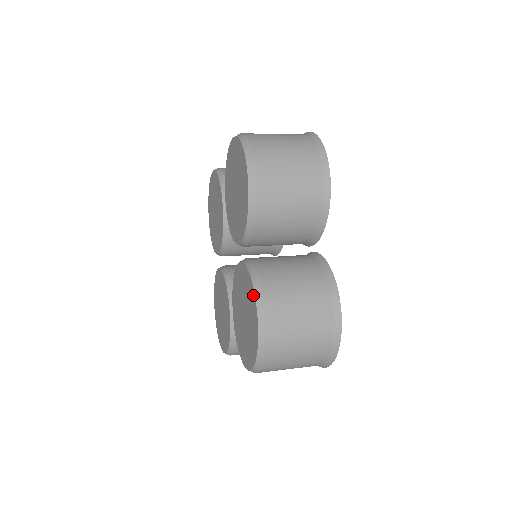
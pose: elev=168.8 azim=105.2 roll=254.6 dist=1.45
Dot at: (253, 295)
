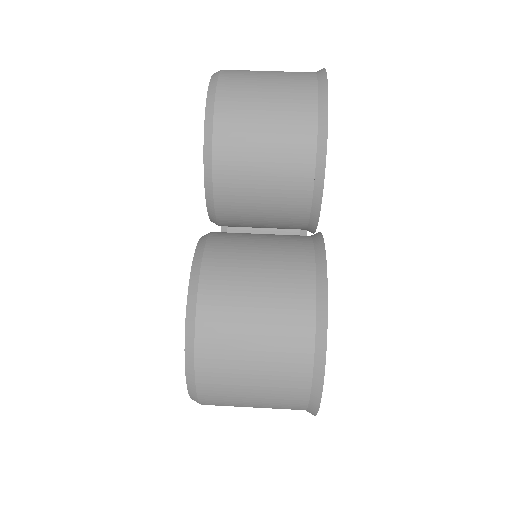
Dot at: occluded
